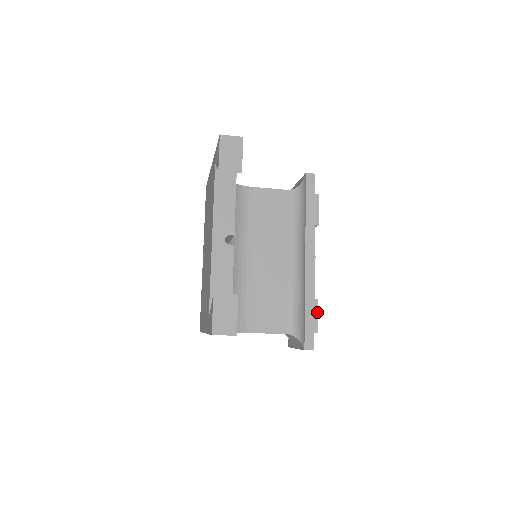
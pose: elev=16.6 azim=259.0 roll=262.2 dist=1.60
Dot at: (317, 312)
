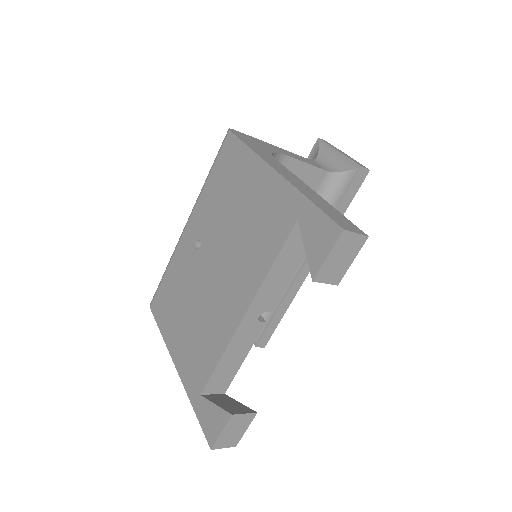
Dot at: occluded
